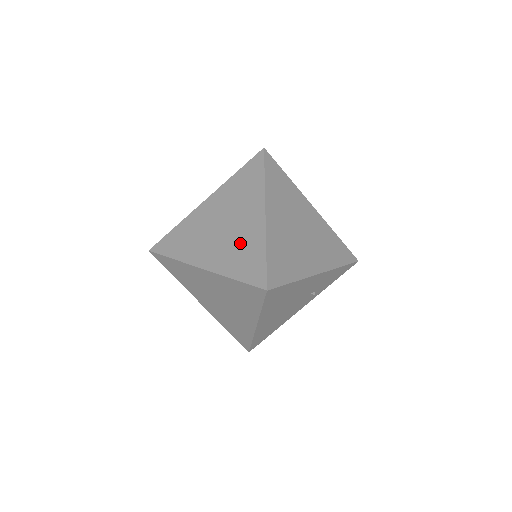
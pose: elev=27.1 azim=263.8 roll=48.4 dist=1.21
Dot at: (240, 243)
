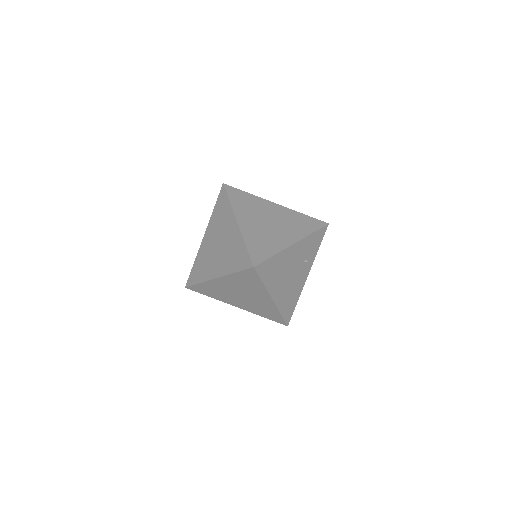
Dot at: (230, 249)
